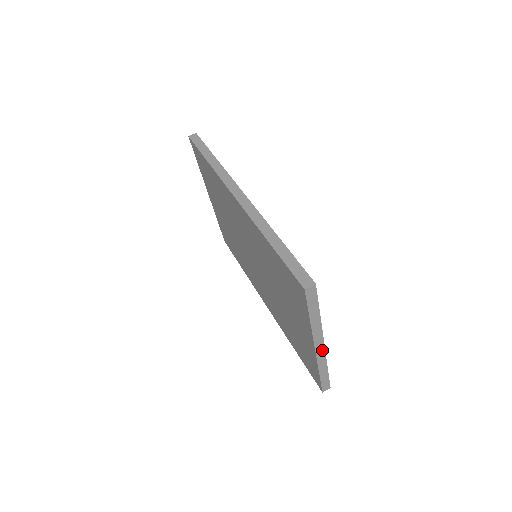
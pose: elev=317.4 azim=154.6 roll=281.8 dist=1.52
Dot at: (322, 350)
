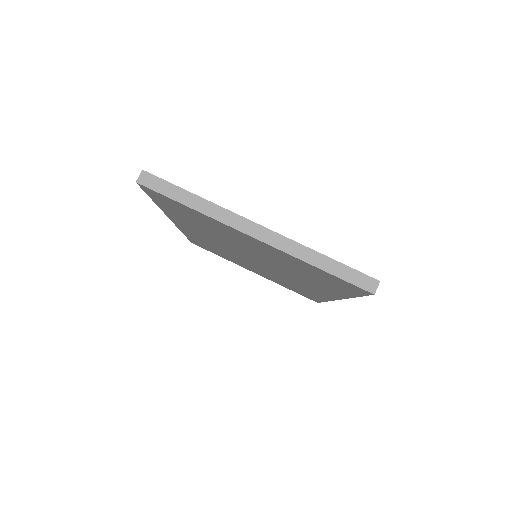
Dot at: (268, 234)
